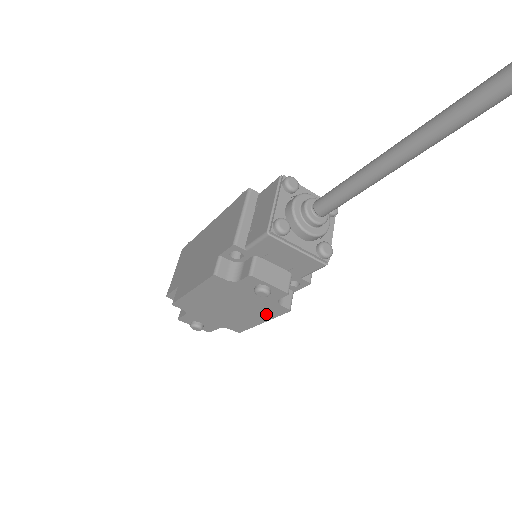
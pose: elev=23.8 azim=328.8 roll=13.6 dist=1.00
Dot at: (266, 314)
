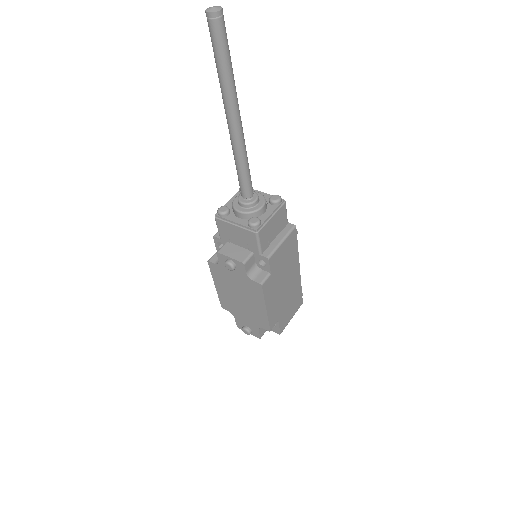
Dot at: (258, 296)
